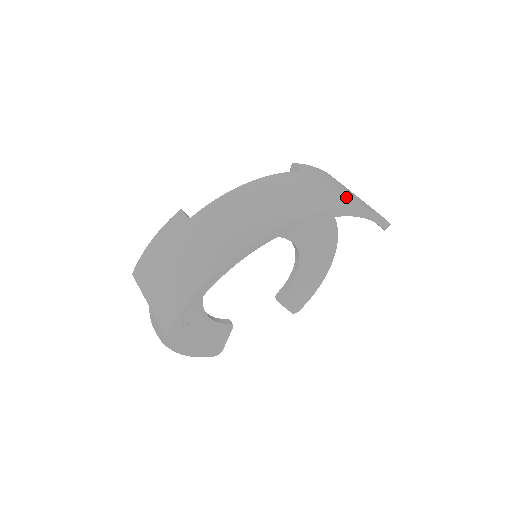
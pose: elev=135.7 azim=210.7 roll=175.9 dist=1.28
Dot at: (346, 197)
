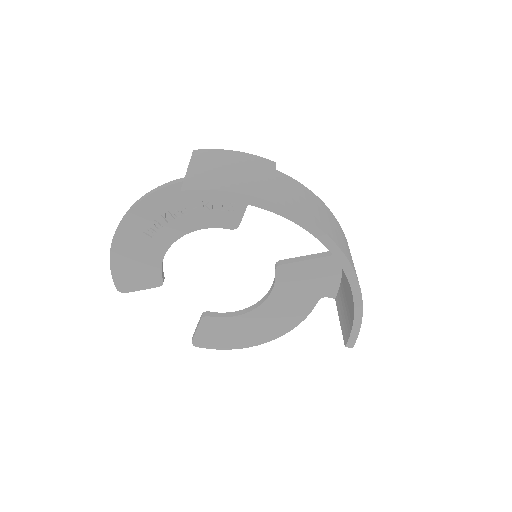
Dot at: occluded
